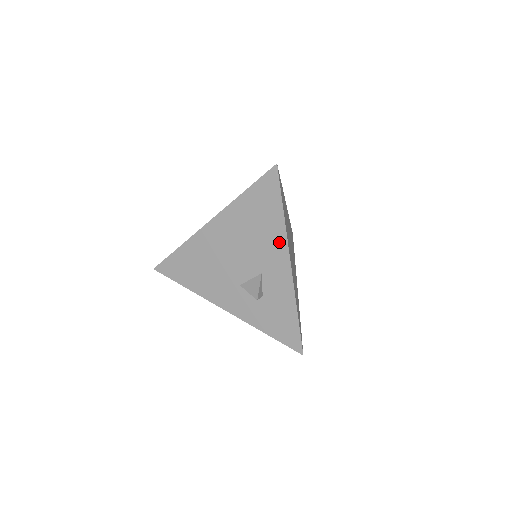
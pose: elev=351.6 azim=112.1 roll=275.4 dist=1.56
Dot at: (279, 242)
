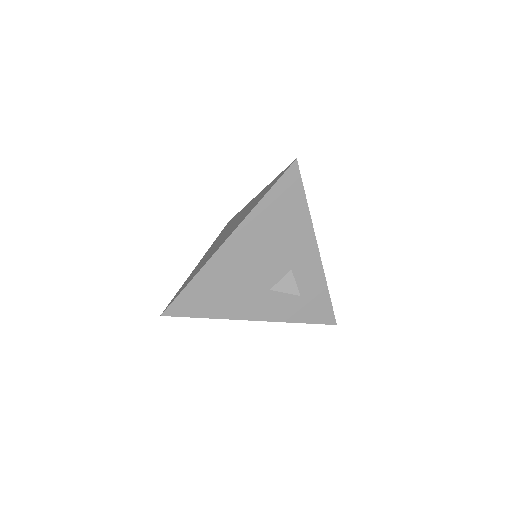
Dot at: (306, 234)
